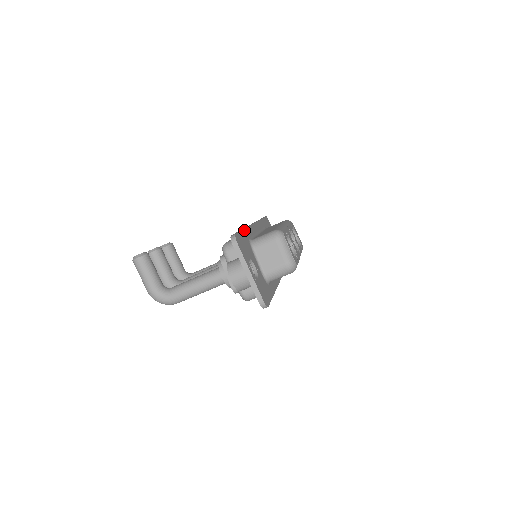
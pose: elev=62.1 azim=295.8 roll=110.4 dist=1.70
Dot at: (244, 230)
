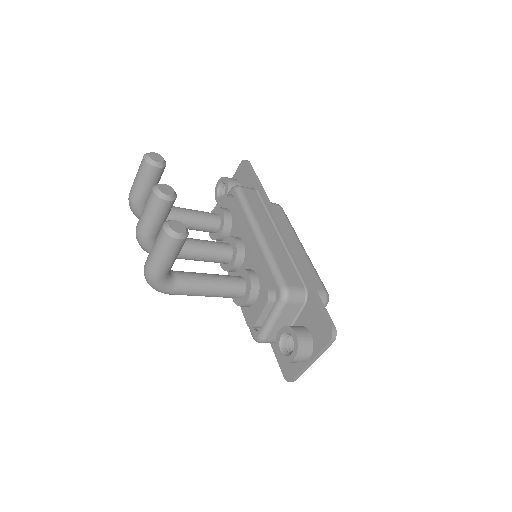
Dot at: (313, 286)
